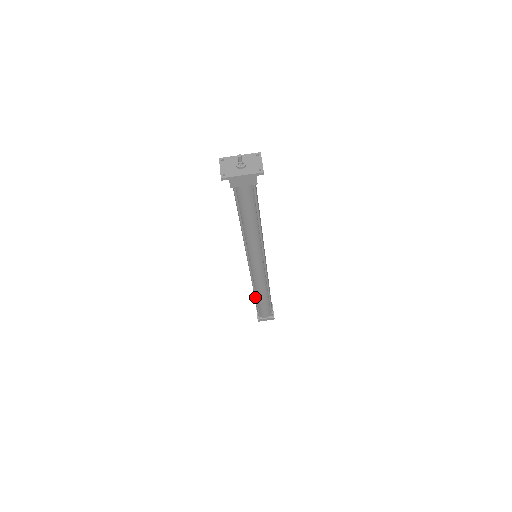
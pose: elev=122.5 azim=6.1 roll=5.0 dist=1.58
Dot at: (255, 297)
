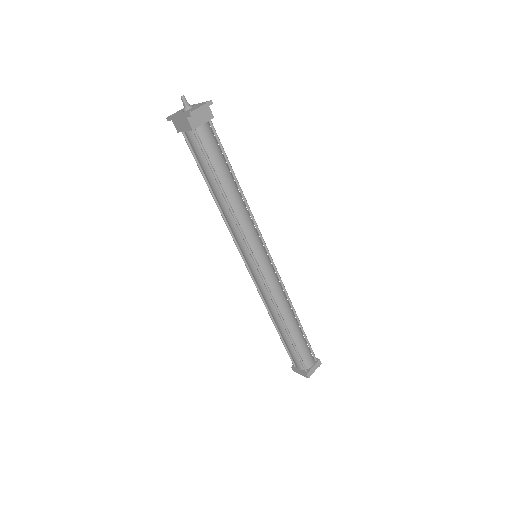
Dot at: (273, 323)
